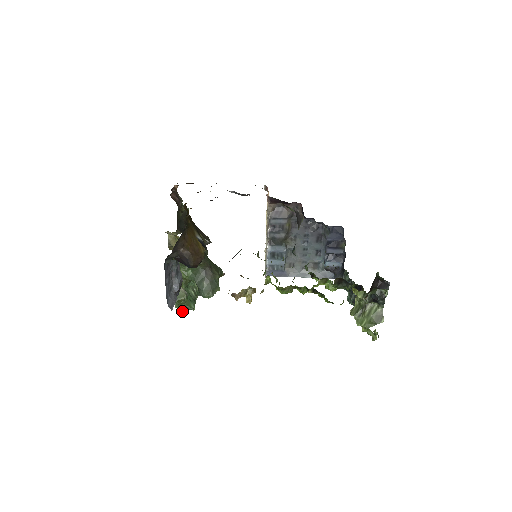
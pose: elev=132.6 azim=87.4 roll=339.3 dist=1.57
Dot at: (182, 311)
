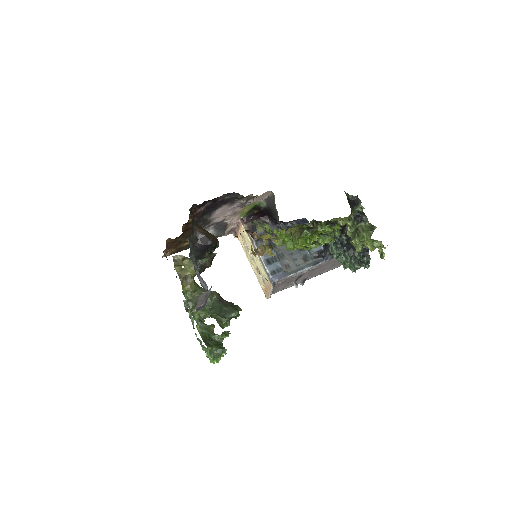
Dot at: (216, 357)
